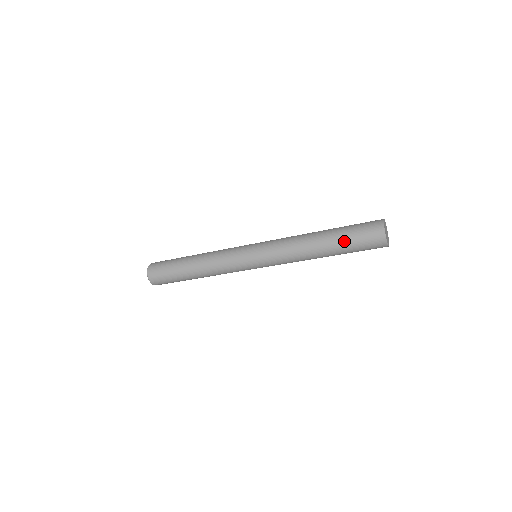
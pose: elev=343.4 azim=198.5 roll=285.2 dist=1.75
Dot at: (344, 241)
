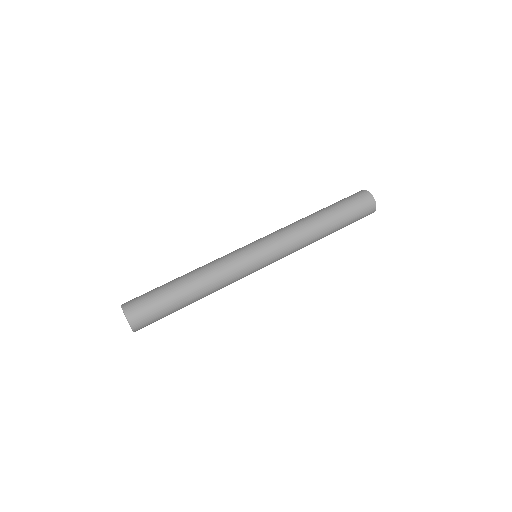
Dot at: (346, 224)
